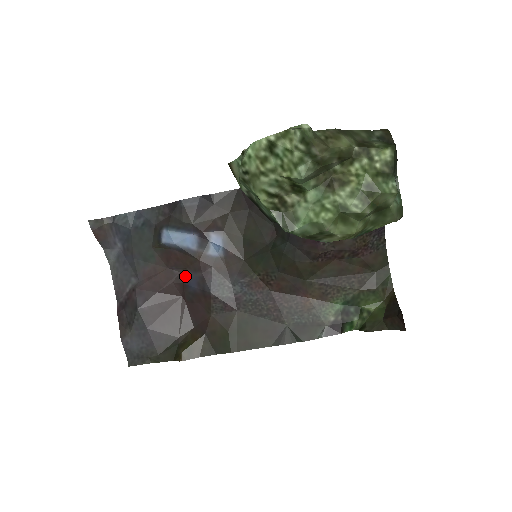
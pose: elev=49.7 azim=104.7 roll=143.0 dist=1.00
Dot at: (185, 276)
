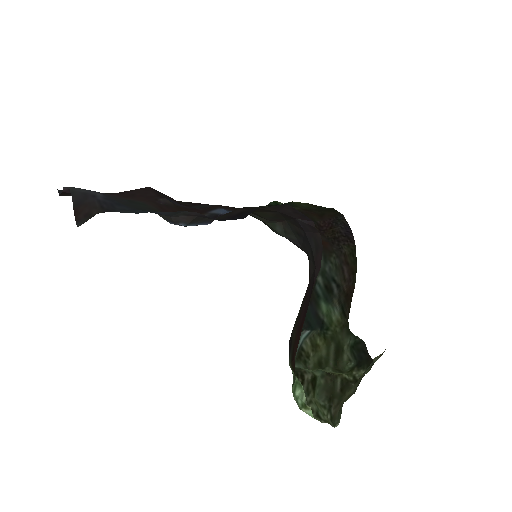
Dot at: (170, 202)
